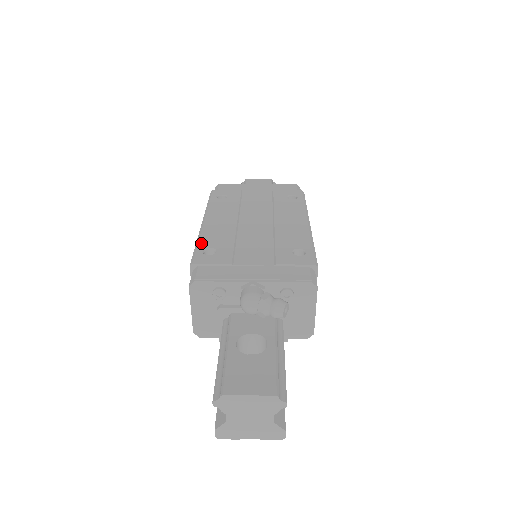
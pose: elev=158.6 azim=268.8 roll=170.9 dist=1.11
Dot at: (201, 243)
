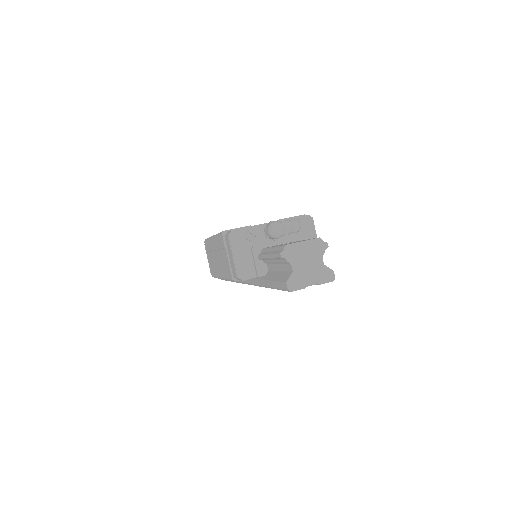
Dot at: occluded
